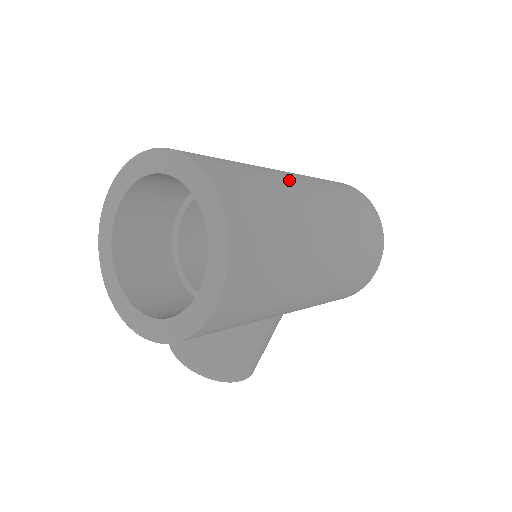
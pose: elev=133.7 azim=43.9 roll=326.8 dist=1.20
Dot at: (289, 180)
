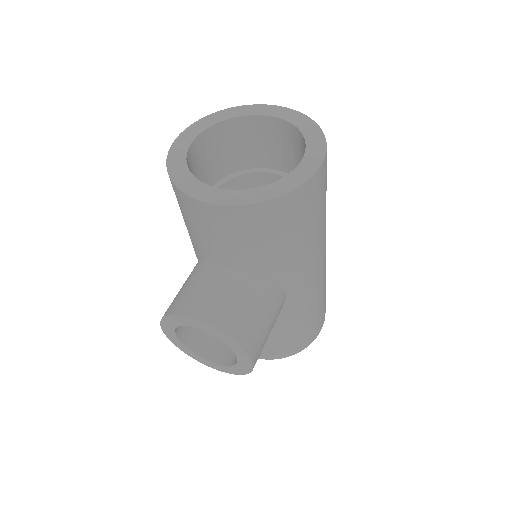
Dot at: occluded
